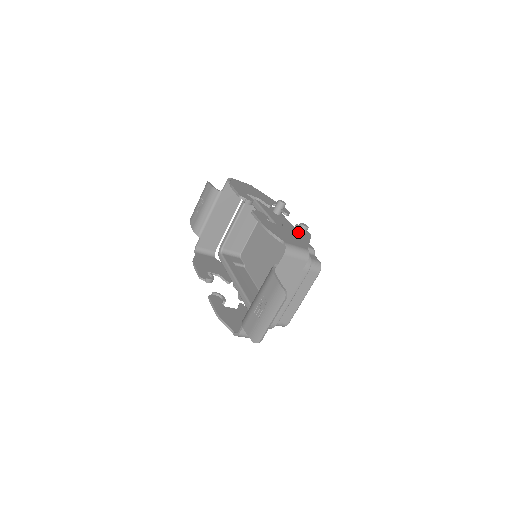
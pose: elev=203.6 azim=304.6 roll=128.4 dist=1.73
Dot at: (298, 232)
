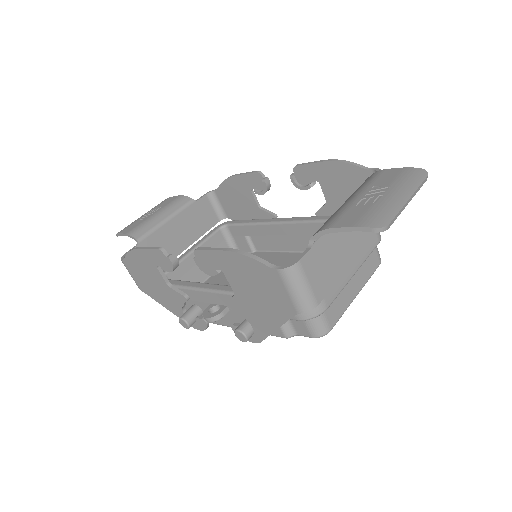
Dot at: occluded
